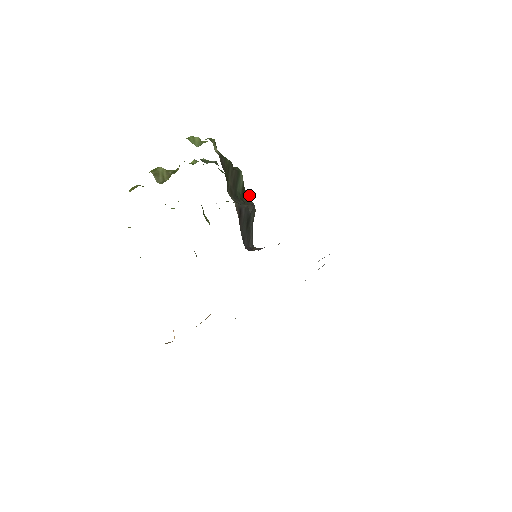
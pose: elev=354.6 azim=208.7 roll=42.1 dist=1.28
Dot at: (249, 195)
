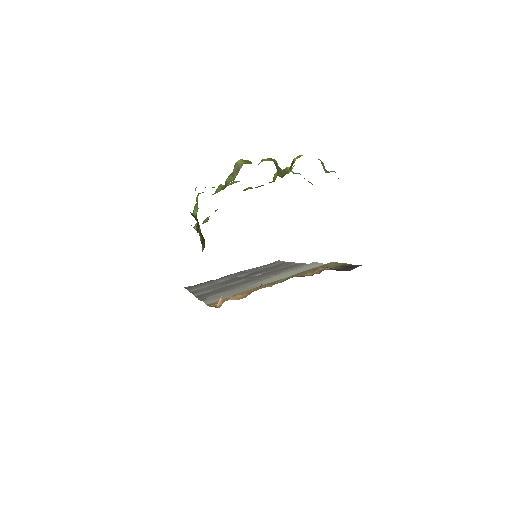
Dot at: occluded
